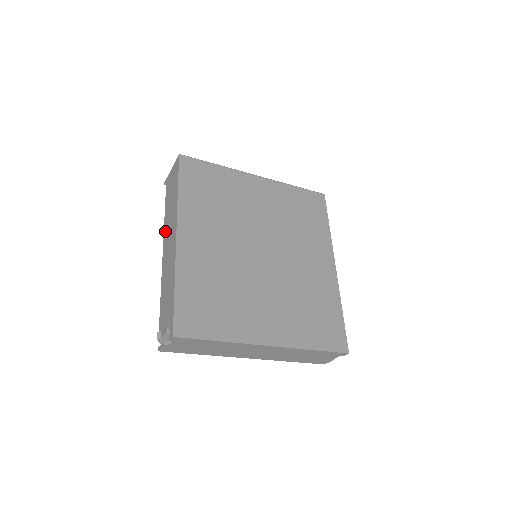
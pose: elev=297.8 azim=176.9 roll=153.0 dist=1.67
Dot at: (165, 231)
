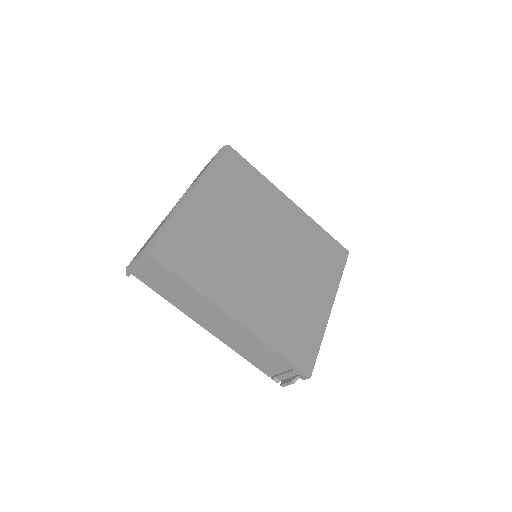
Dot at: (192, 315)
